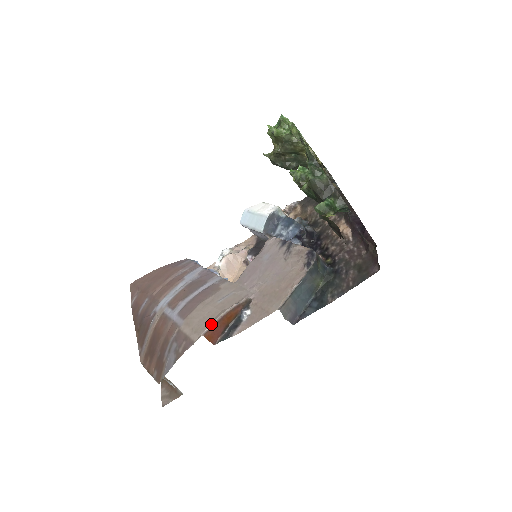
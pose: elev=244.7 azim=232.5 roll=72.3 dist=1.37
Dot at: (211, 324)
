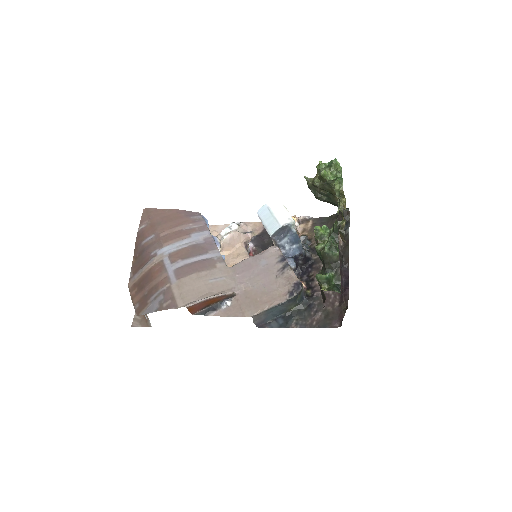
Dot at: (197, 301)
